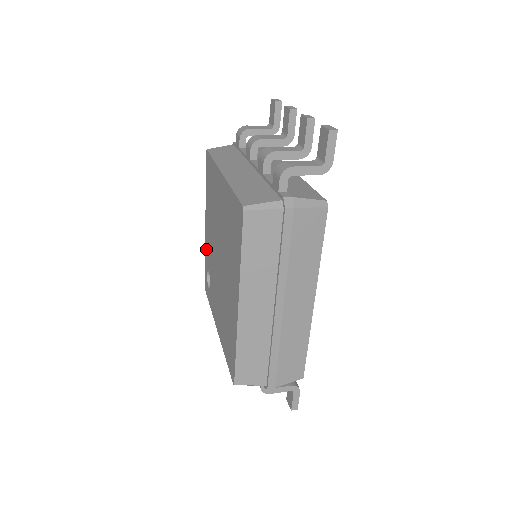
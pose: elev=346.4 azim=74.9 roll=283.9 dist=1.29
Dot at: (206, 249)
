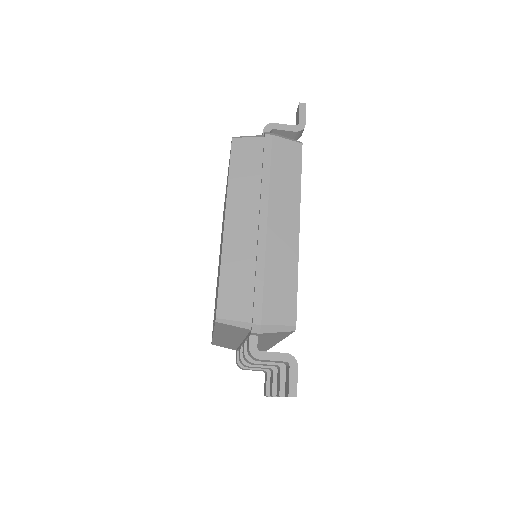
Dot at: occluded
